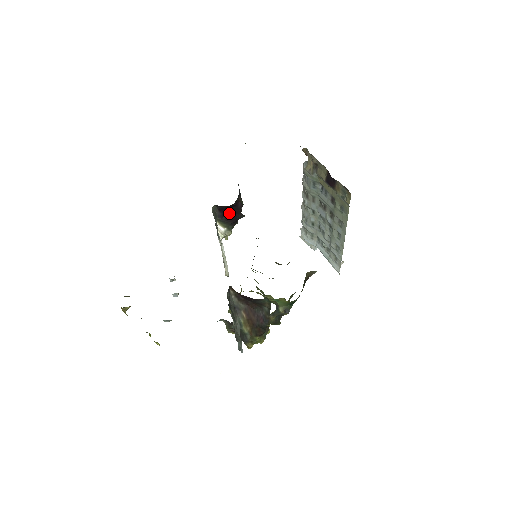
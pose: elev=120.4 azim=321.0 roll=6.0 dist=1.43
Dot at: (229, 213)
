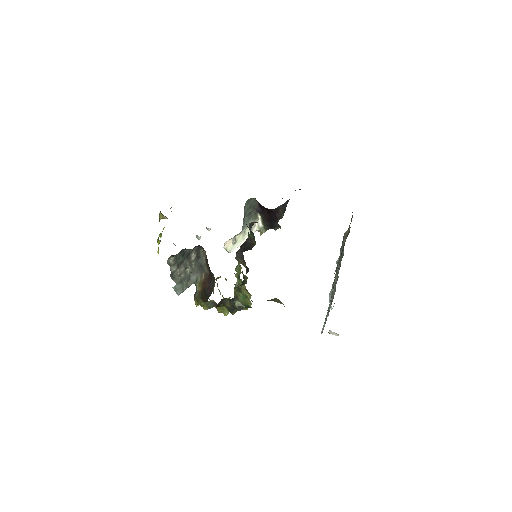
Dot at: (268, 215)
